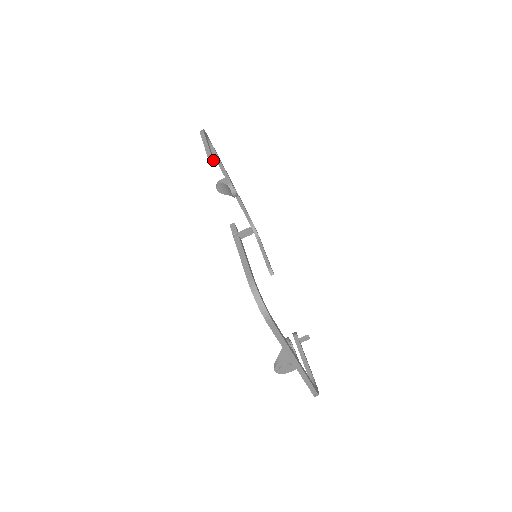
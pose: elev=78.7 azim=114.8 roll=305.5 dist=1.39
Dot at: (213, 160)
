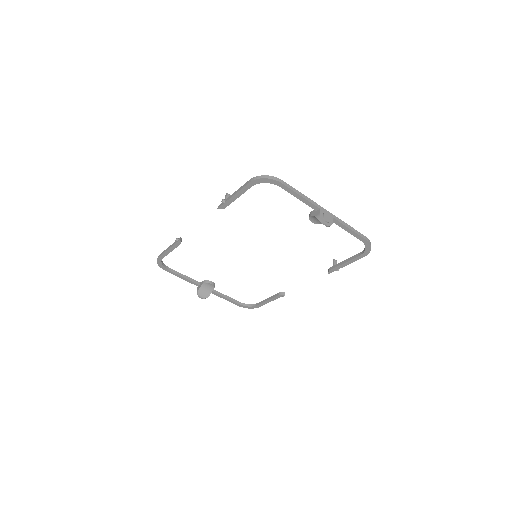
Dot at: (178, 239)
